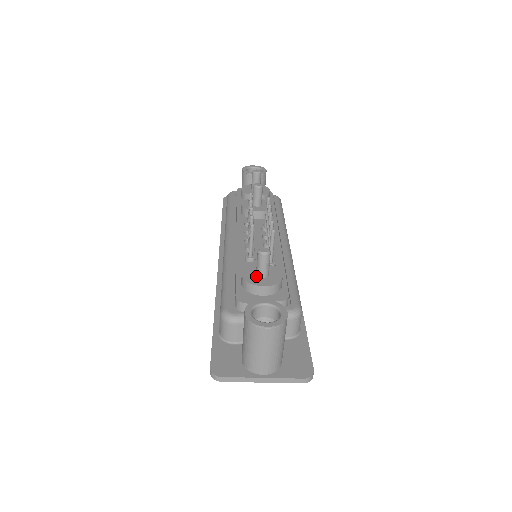
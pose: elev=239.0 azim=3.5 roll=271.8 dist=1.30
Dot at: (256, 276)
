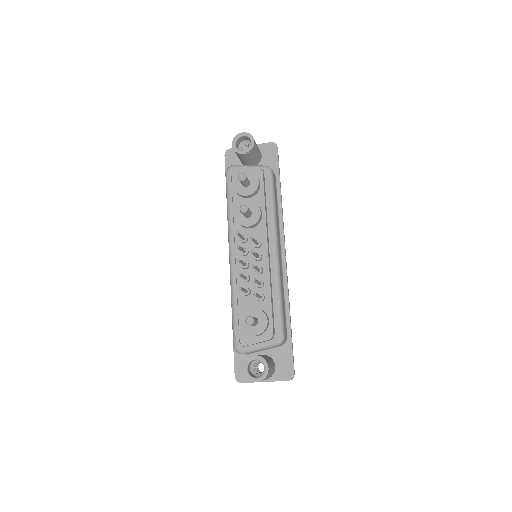
Dot at: occluded
